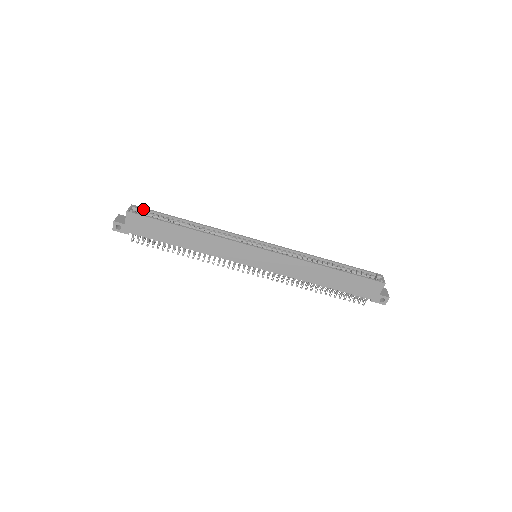
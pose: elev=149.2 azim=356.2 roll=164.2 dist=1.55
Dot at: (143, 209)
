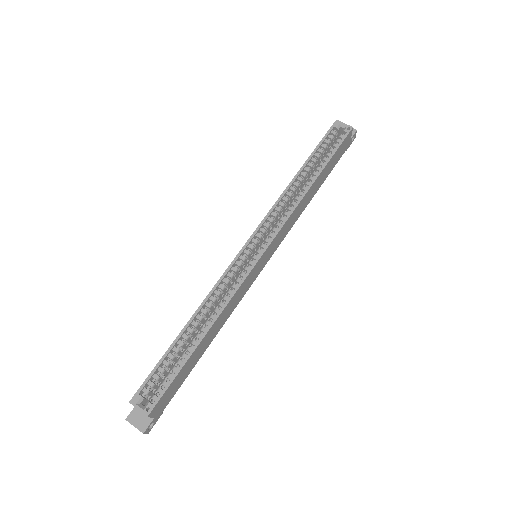
Dot at: (143, 387)
